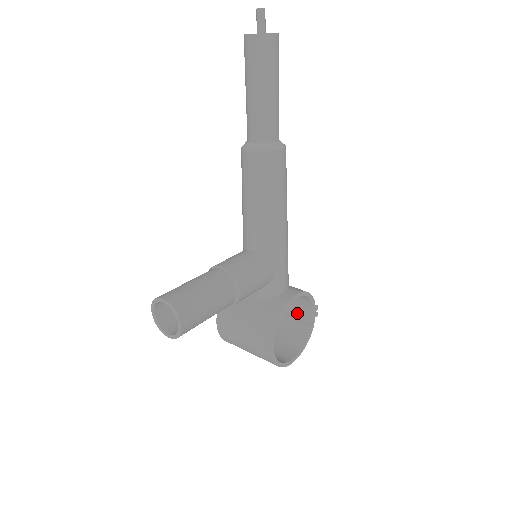
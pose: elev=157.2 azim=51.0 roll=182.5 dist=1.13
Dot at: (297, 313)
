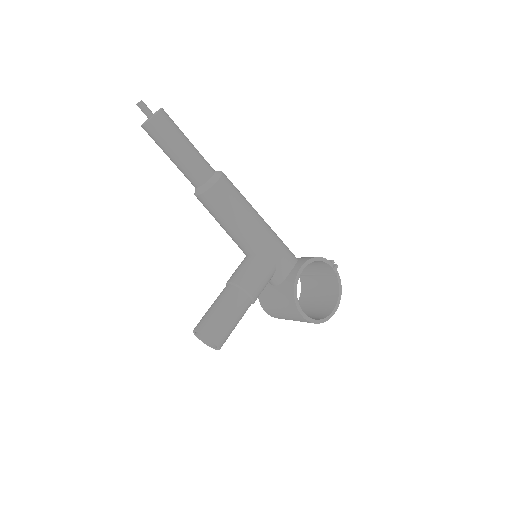
Dot at: (323, 272)
